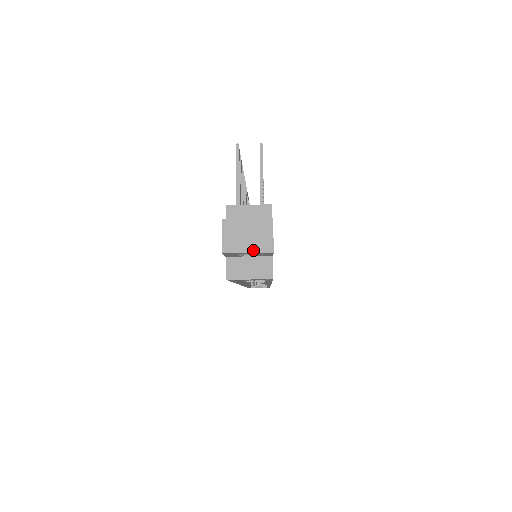
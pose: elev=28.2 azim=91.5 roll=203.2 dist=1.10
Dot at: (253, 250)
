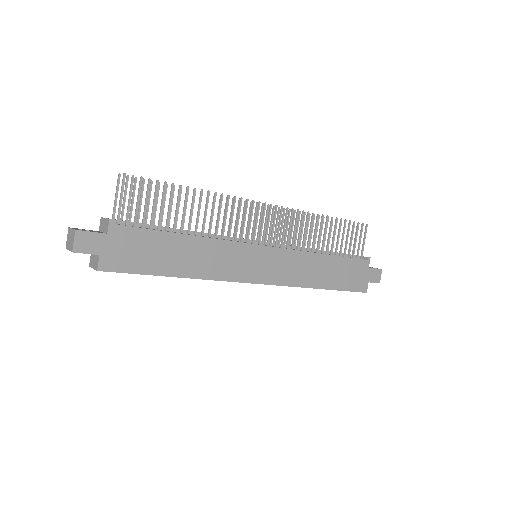
Dot at: (70, 249)
